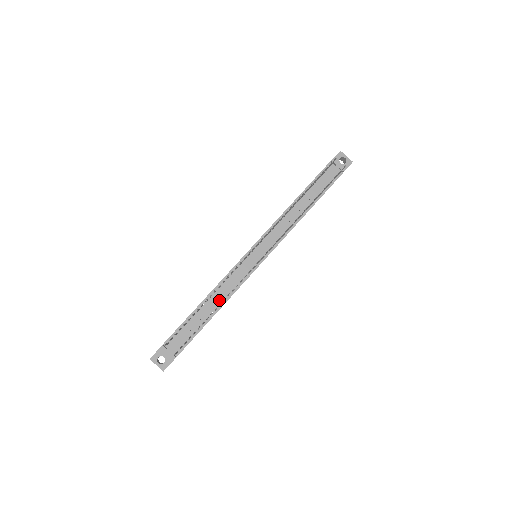
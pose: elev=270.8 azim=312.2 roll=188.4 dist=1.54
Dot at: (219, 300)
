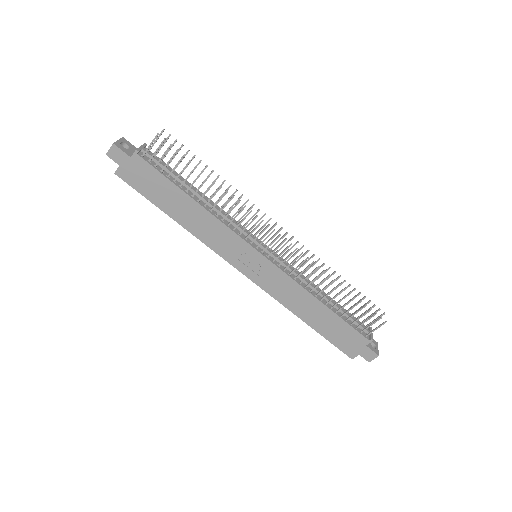
Dot at: (208, 206)
